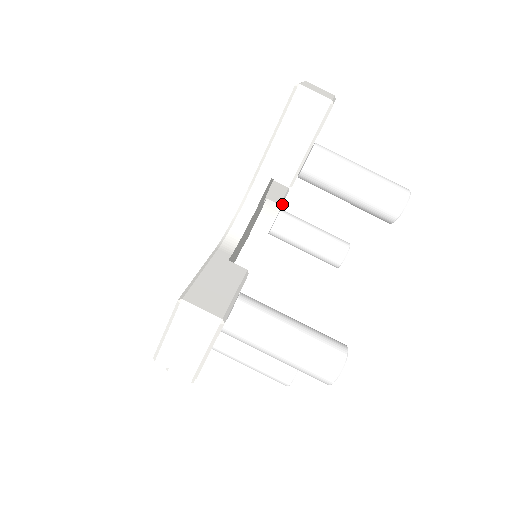
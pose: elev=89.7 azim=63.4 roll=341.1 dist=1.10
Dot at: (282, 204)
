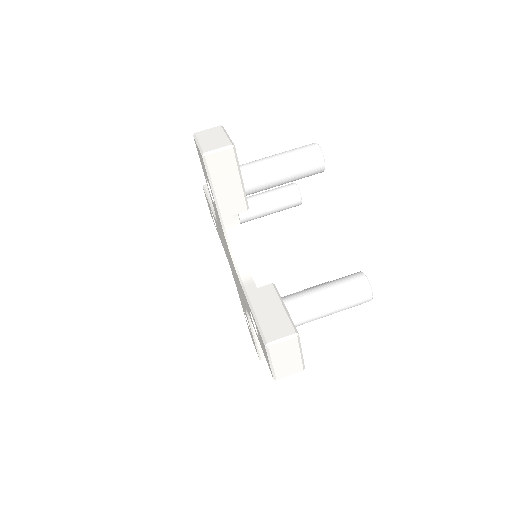
Dot at: occluded
